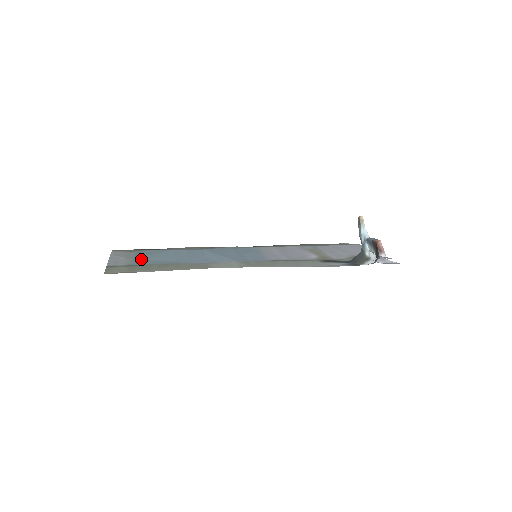
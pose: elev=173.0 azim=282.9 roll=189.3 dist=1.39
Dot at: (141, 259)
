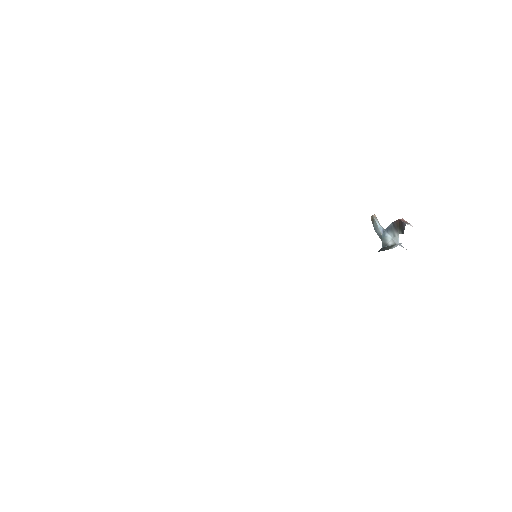
Dot at: occluded
